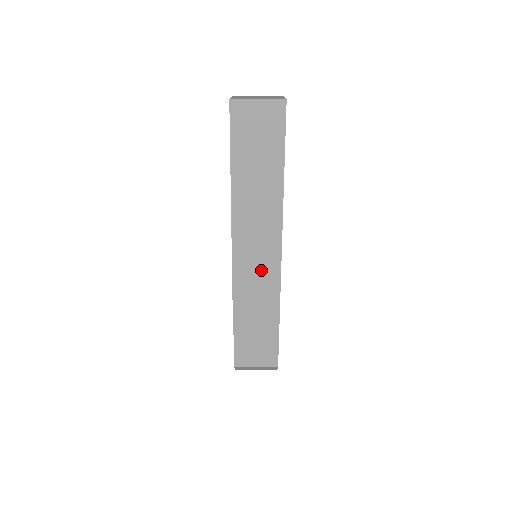
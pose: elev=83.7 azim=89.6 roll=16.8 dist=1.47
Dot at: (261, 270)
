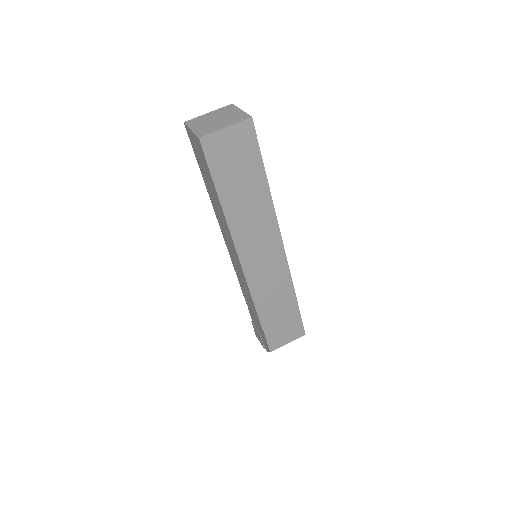
Dot at: (271, 269)
